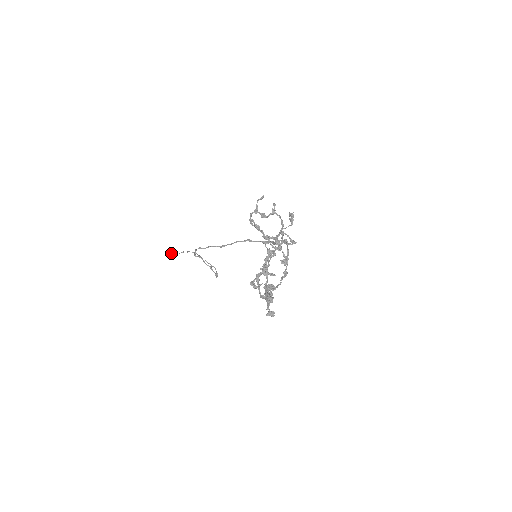
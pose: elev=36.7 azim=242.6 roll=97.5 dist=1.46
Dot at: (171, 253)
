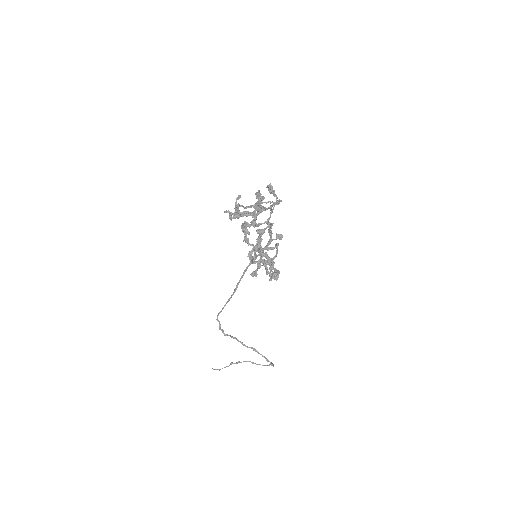
Dot at: (217, 369)
